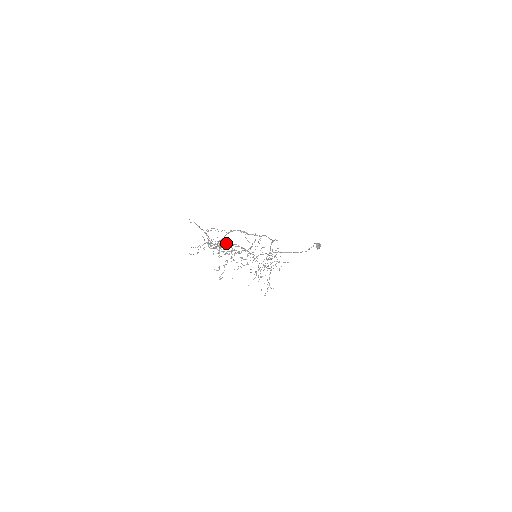
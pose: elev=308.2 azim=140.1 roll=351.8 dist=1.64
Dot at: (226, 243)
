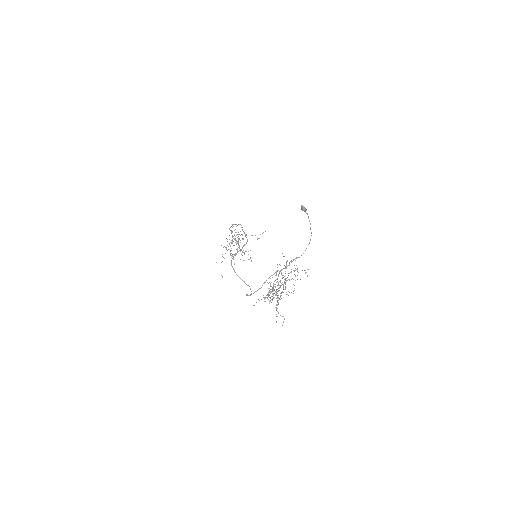
Dot at: occluded
